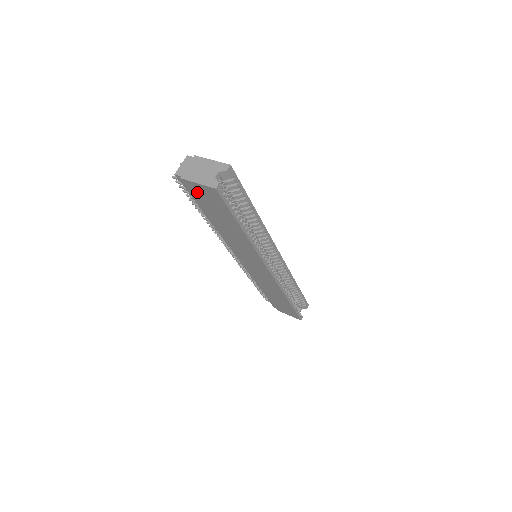
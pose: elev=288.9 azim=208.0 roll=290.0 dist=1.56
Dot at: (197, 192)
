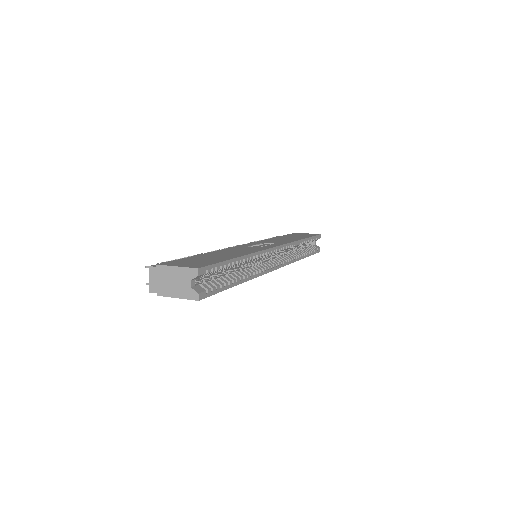
Dot at: occluded
